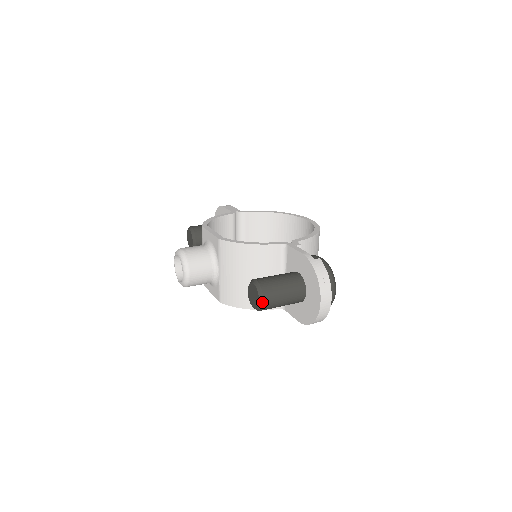
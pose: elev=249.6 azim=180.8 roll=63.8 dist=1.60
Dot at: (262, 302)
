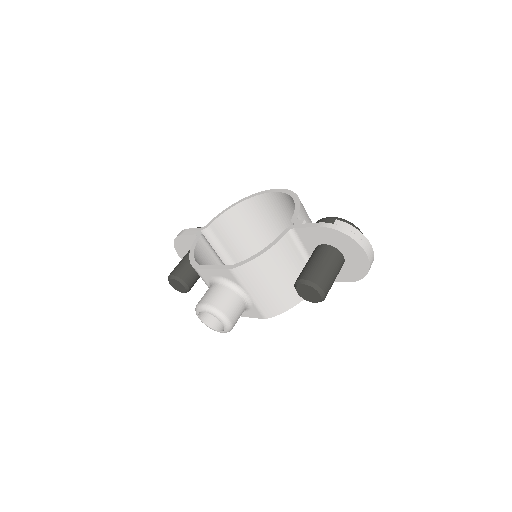
Dot at: (323, 293)
